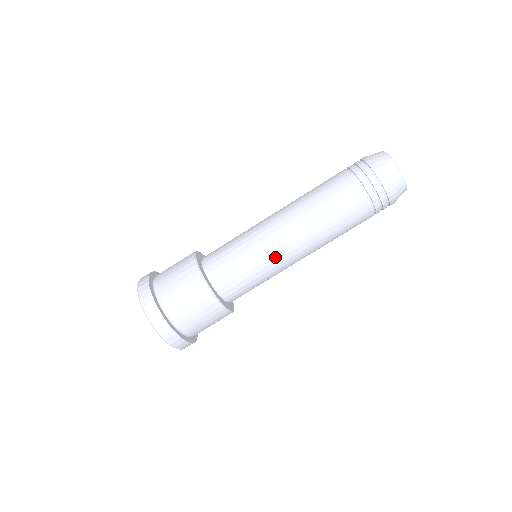
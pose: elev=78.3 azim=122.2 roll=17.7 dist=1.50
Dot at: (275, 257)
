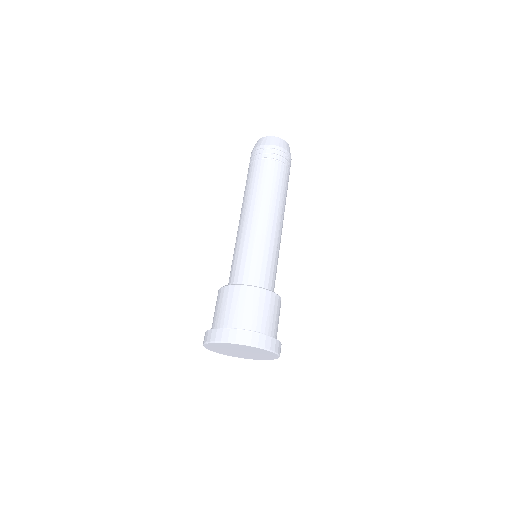
Dot at: (268, 235)
